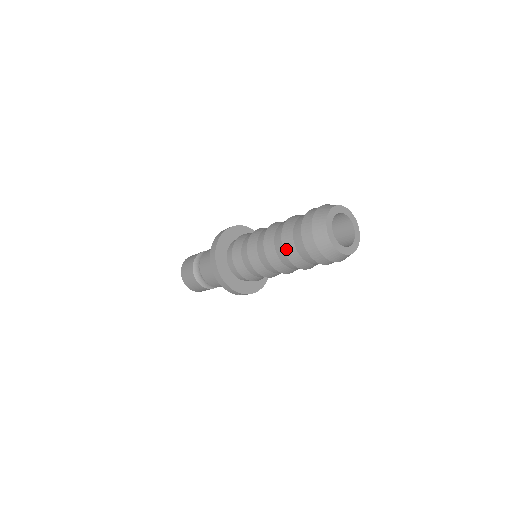
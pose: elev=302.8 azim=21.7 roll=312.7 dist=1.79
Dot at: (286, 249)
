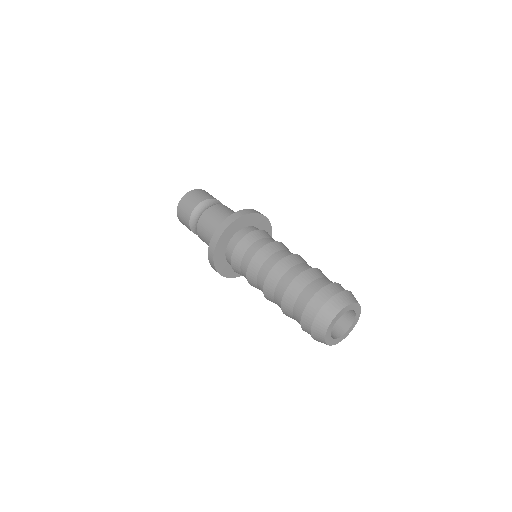
Dot at: (287, 295)
